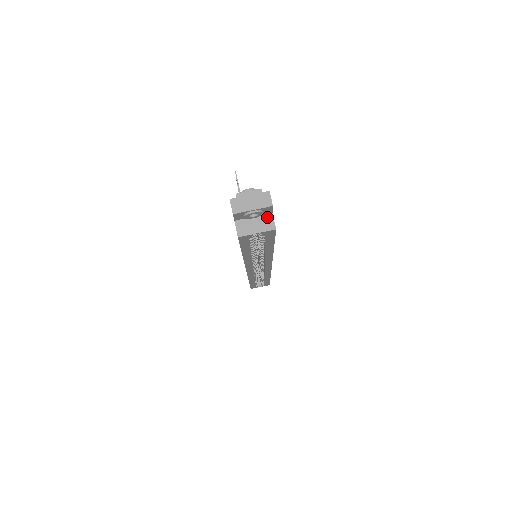
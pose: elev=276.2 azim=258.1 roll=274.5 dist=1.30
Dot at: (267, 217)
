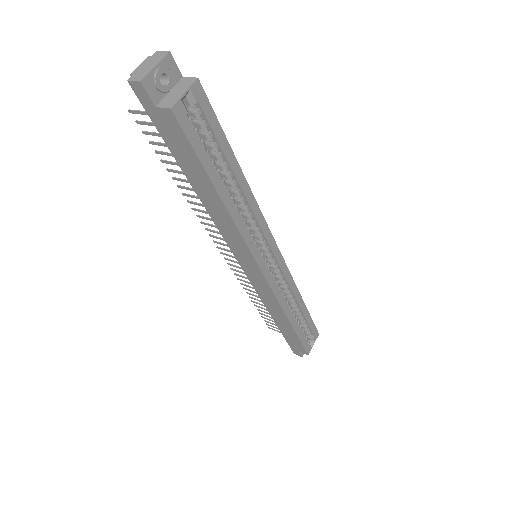
Dot at: (181, 82)
